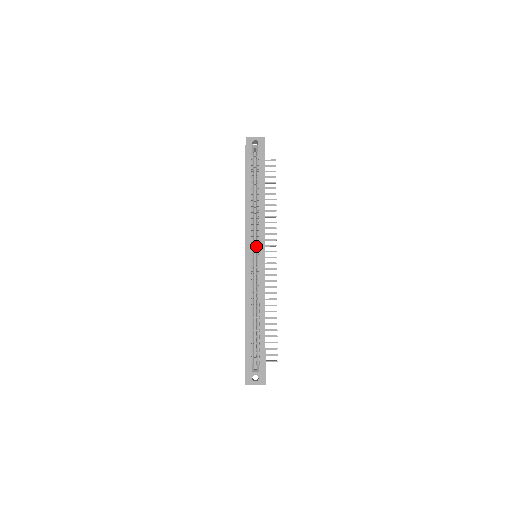
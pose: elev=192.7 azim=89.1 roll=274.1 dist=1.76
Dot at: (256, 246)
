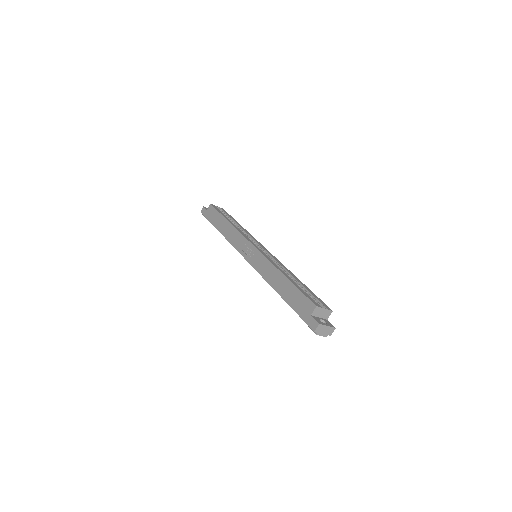
Dot at: occluded
